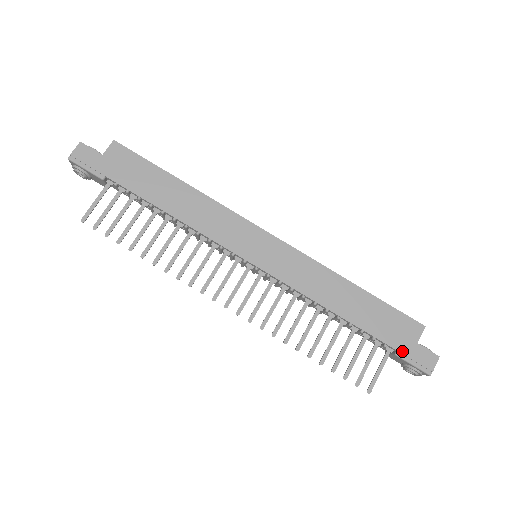
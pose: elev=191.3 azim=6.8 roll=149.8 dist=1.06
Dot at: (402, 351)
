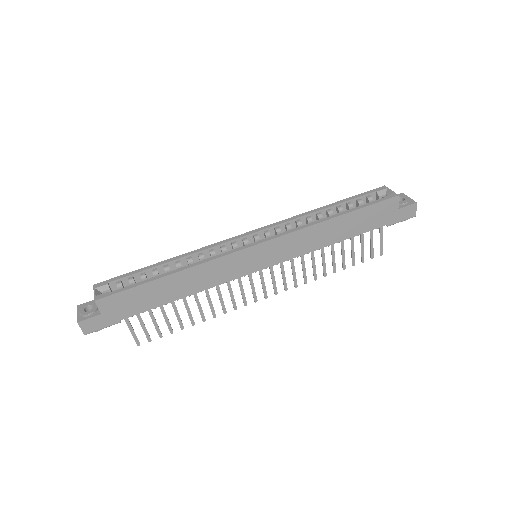
Dot at: (391, 222)
